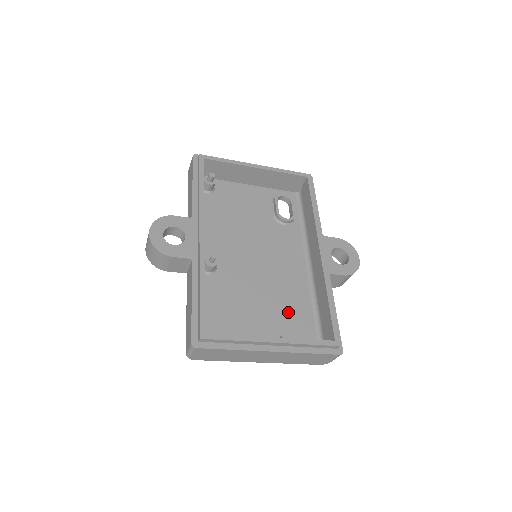
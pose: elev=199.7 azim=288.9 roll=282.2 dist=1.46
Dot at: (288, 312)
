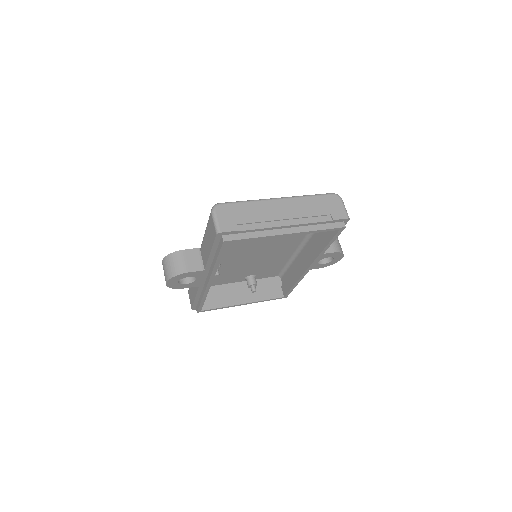
Dot at: (267, 265)
